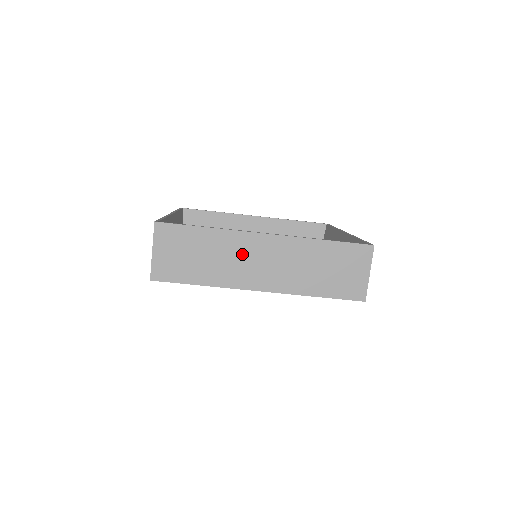
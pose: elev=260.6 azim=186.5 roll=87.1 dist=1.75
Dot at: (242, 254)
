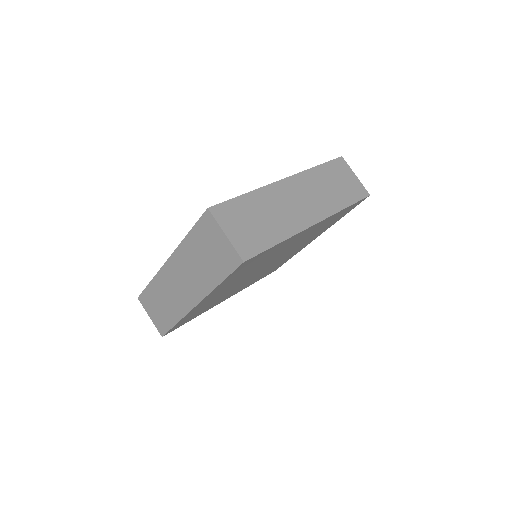
Dot at: (171, 286)
